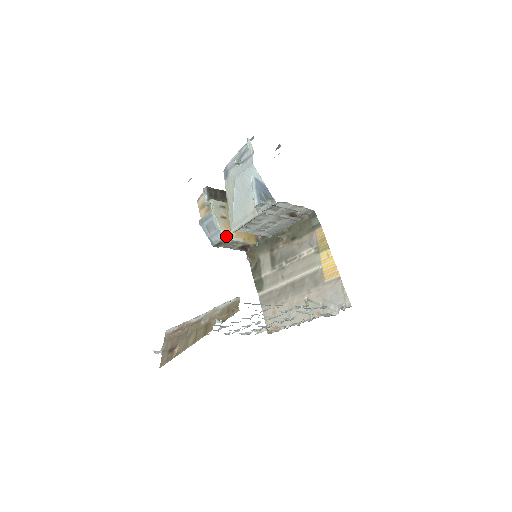
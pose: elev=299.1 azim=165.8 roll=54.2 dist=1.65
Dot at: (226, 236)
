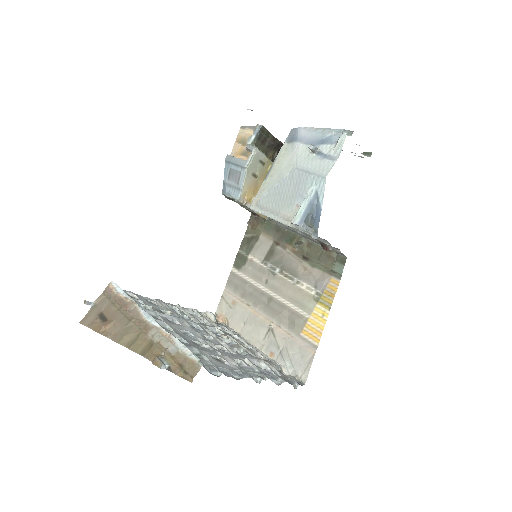
Dot at: (243, 199)
